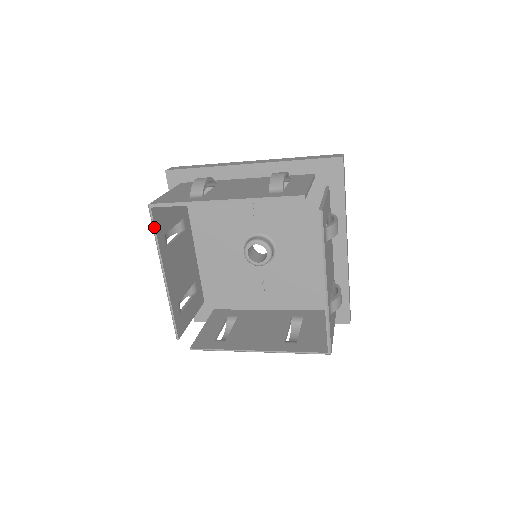
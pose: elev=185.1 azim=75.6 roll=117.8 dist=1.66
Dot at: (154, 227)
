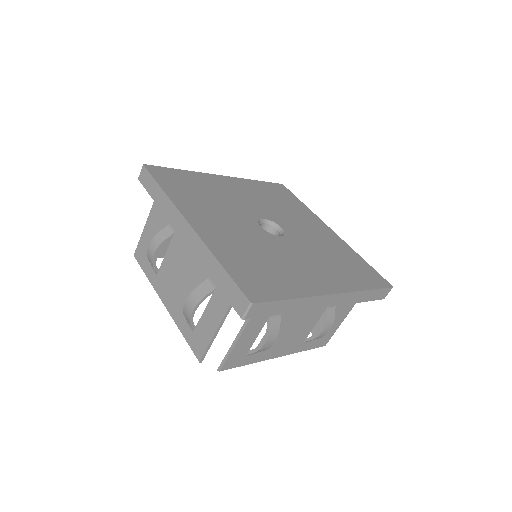
Dot at: occluded
